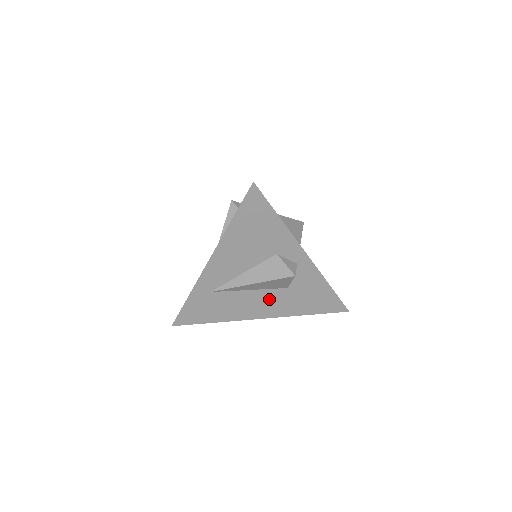
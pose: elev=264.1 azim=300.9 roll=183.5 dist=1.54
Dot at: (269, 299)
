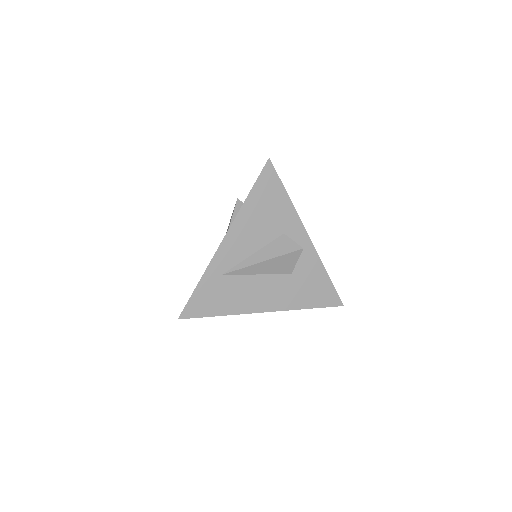
Dot at: (274, 287)
